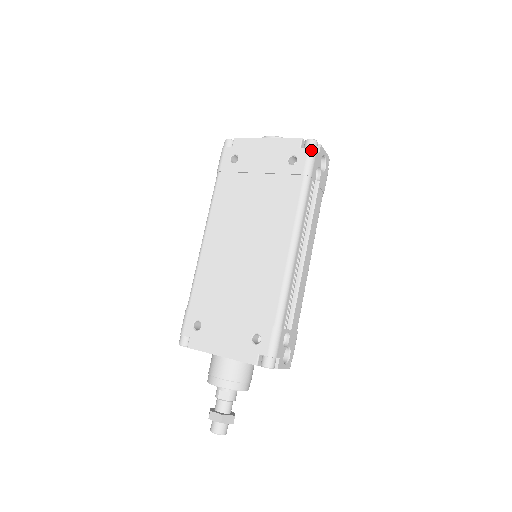
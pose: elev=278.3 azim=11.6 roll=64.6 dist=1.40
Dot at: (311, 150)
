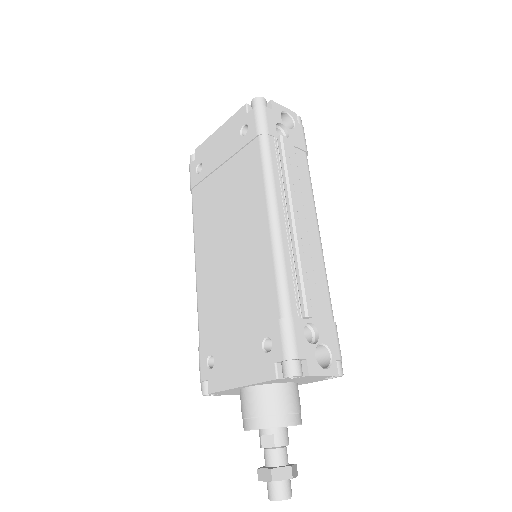
Dot at: (257, 108)
